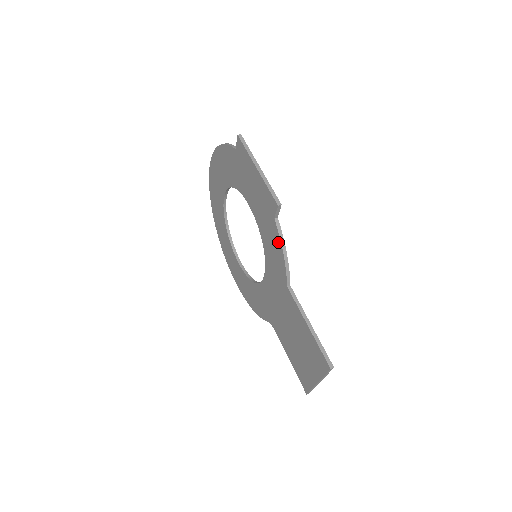
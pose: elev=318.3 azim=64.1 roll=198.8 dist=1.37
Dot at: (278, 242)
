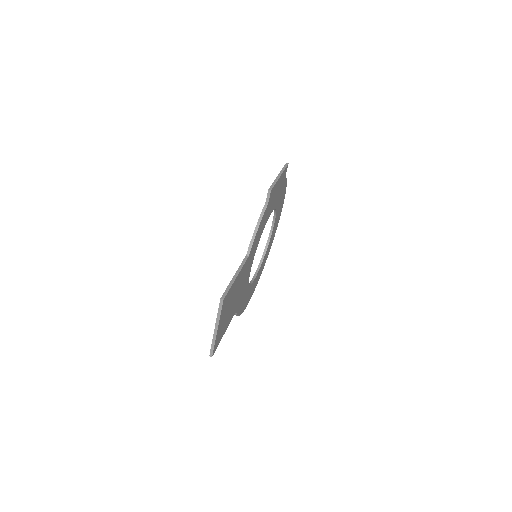
Dot at: (259, 220)
